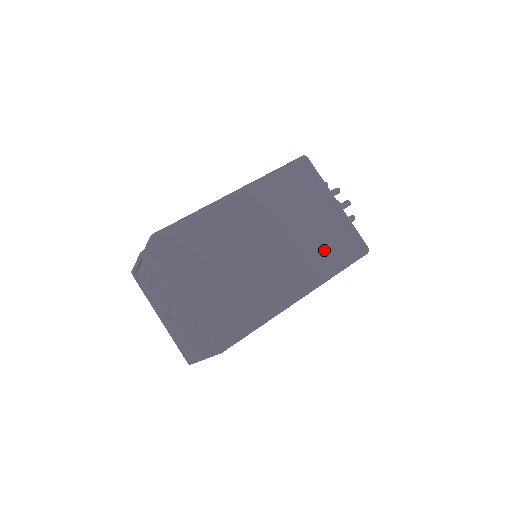
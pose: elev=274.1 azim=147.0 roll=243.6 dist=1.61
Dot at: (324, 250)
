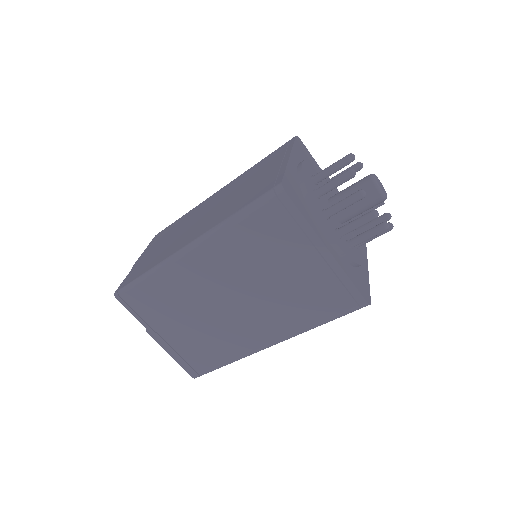
Dot at: (301, 307)
